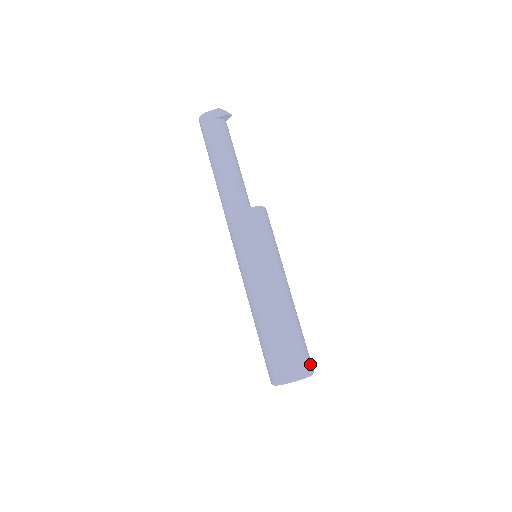
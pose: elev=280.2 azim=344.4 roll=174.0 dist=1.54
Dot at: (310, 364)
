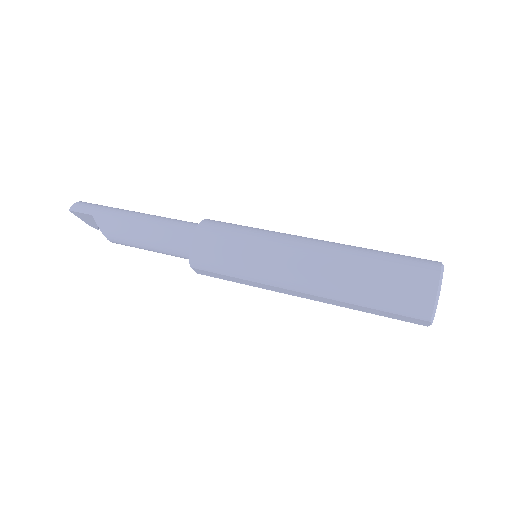
Dot at: occluded
